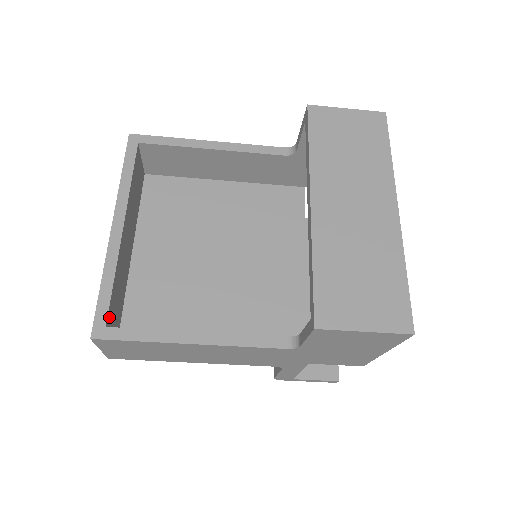
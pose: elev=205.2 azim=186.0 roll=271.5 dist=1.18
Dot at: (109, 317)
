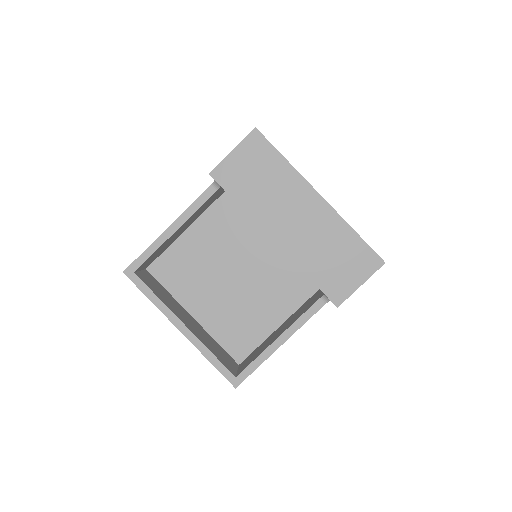
Dot at: (230, 370)
